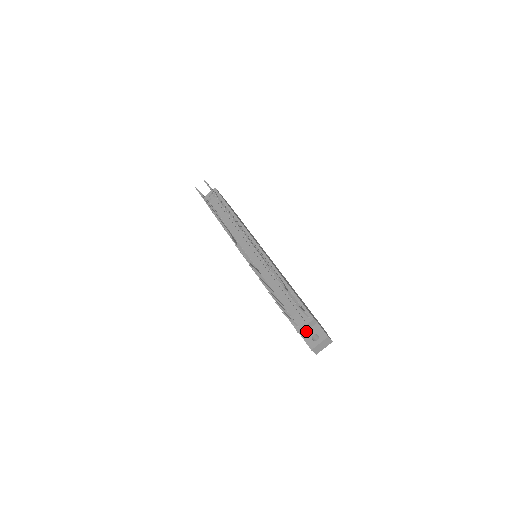
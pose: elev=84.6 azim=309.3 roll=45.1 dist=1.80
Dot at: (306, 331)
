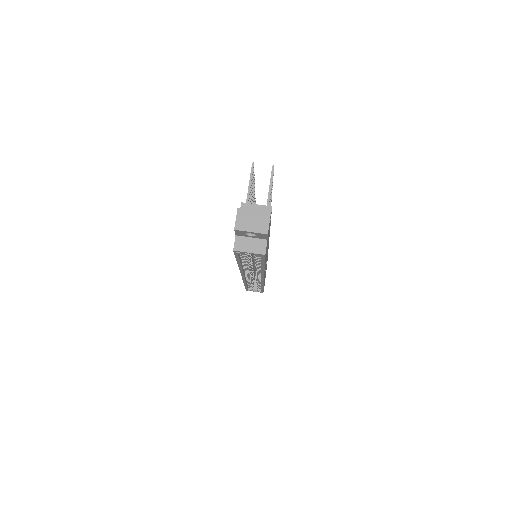
Dot at: occluded
